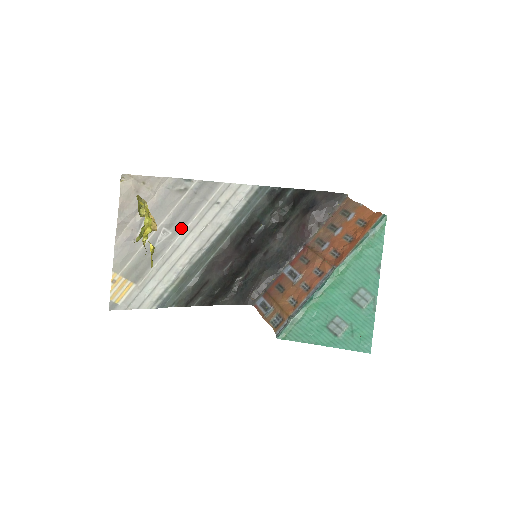
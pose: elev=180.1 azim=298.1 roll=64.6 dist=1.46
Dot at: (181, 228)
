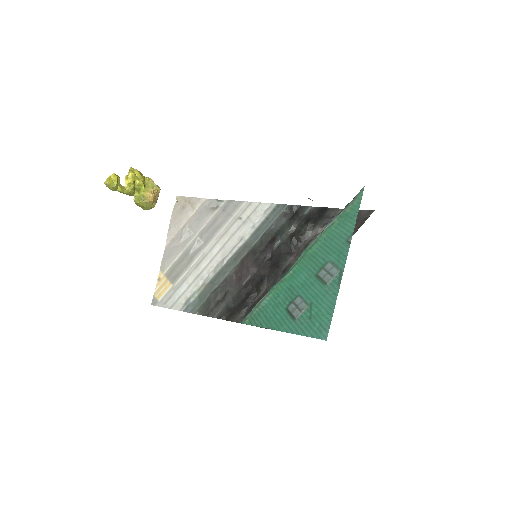
Dot at: (211, 239)
